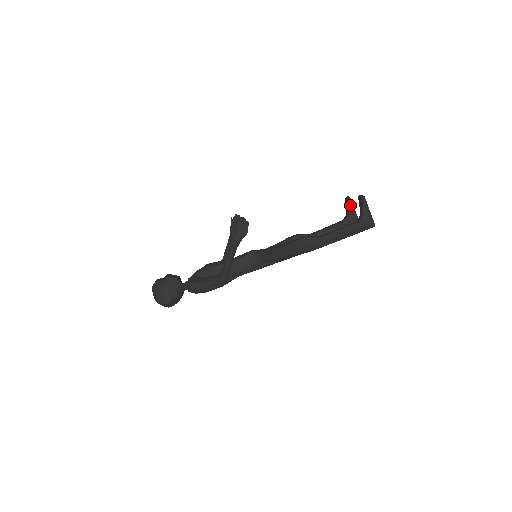
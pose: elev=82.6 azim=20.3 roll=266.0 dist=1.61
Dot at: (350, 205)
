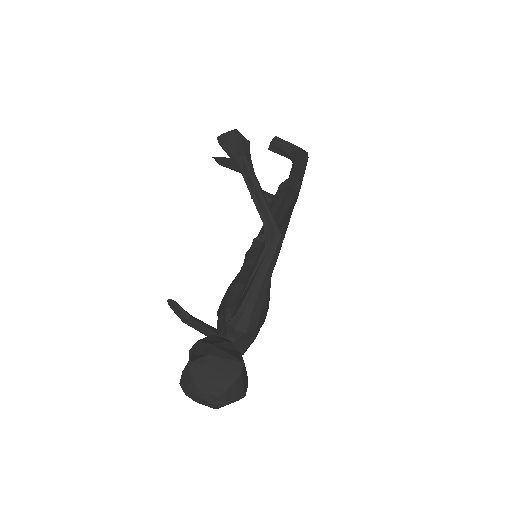
Dot at: occluded
